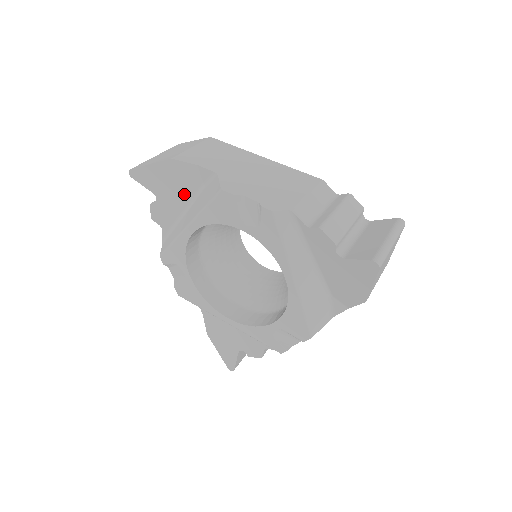
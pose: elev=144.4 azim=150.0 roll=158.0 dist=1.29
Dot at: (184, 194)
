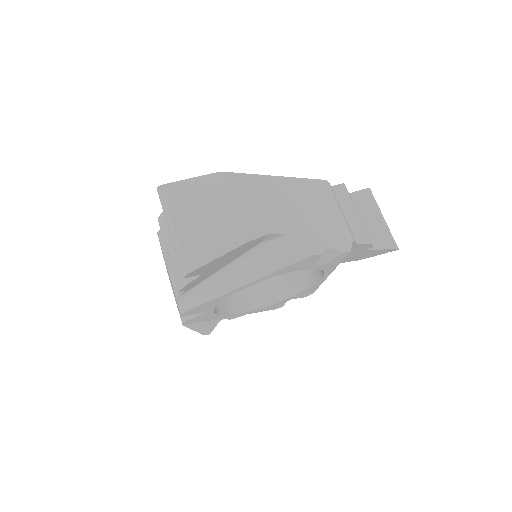
Dot at: (234, 258)
